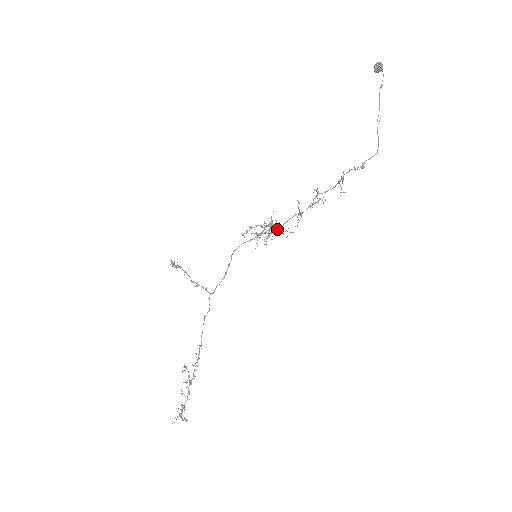
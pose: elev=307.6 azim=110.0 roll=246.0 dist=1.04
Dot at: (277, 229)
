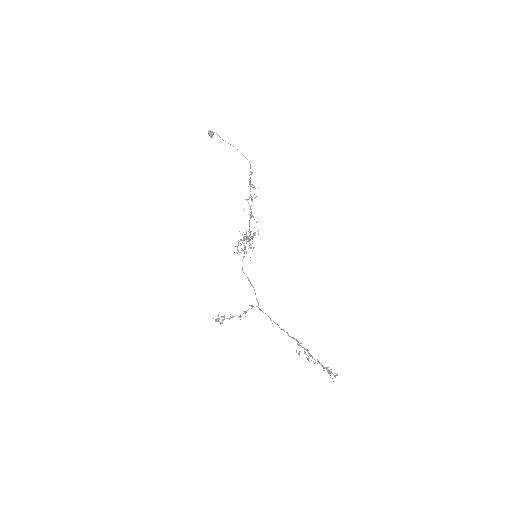
Dot at: (249, 236)
